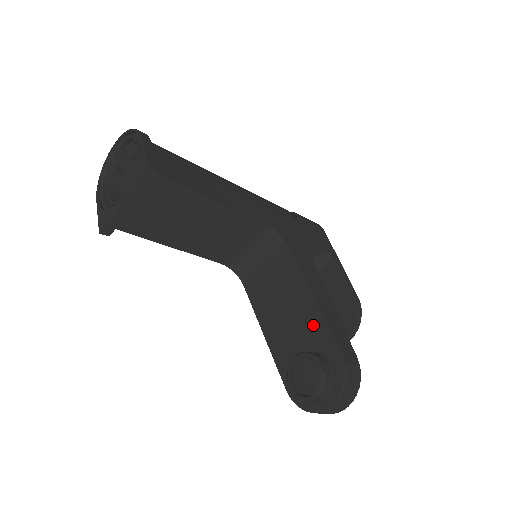
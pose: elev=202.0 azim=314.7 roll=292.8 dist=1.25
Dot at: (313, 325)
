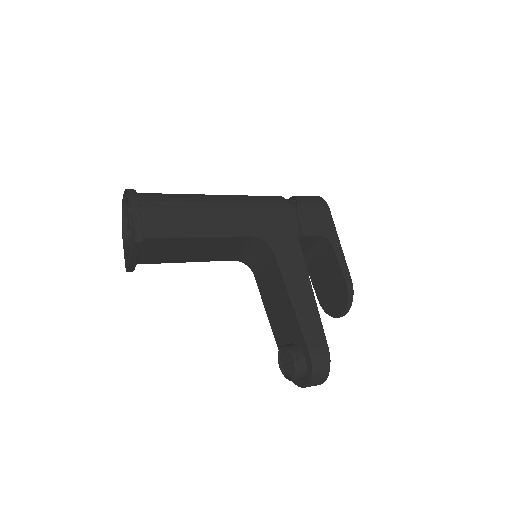
Dot at: (293, 323)
